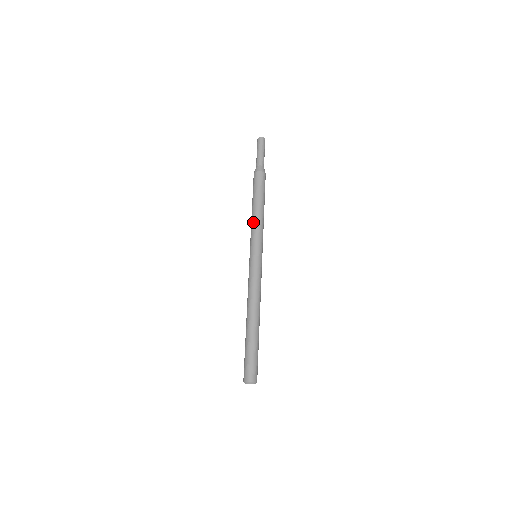
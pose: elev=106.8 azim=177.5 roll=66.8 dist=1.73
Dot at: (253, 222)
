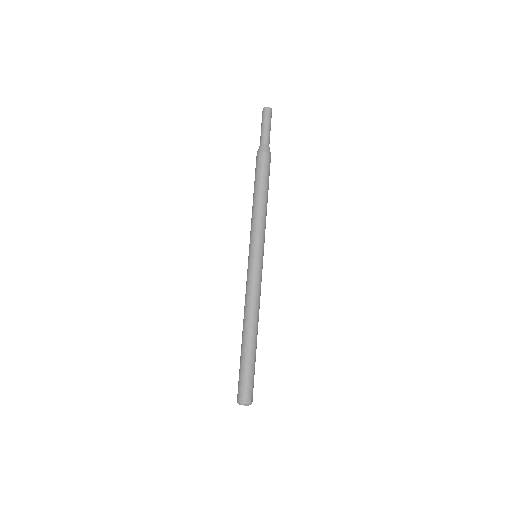
Dot at: (259, 215)
